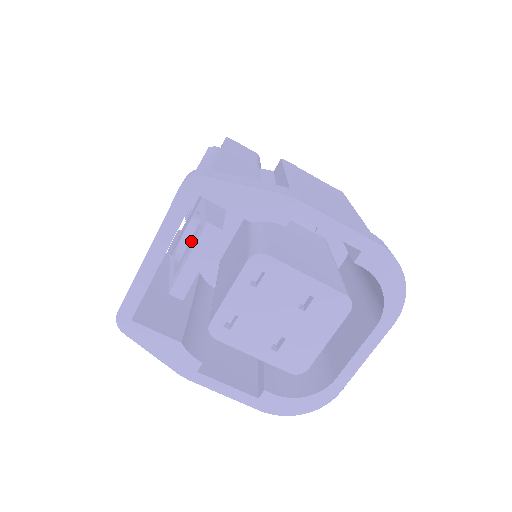
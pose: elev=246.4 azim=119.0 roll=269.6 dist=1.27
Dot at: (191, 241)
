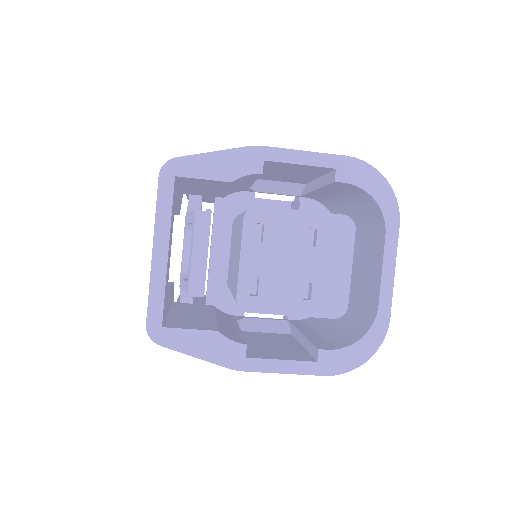
Dot at: occluded
